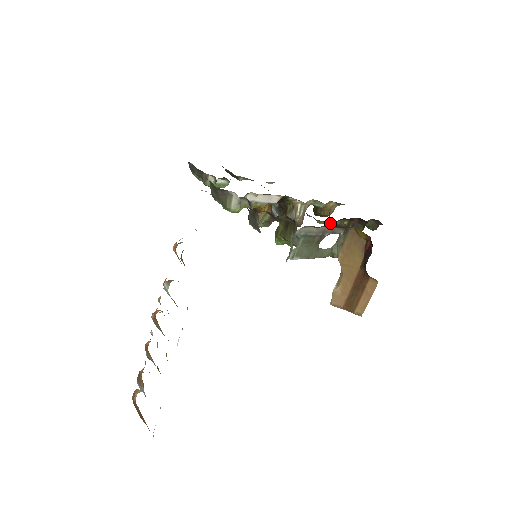
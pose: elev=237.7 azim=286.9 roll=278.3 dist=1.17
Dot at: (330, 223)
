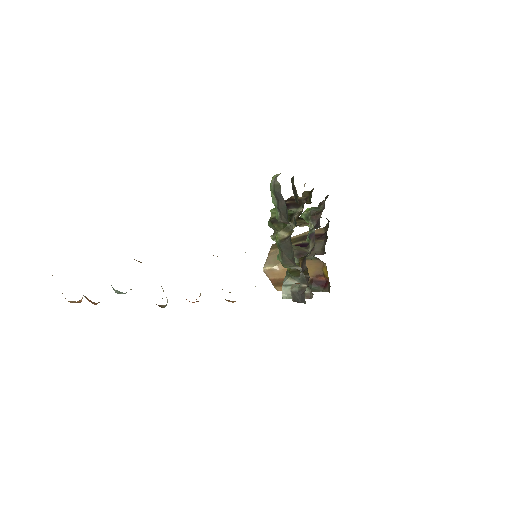
Dot at: occluded
